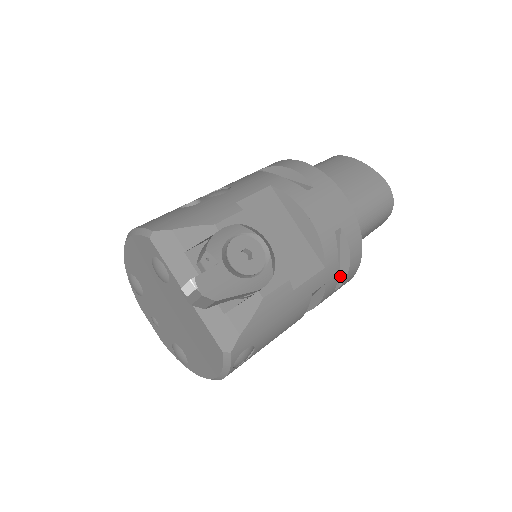
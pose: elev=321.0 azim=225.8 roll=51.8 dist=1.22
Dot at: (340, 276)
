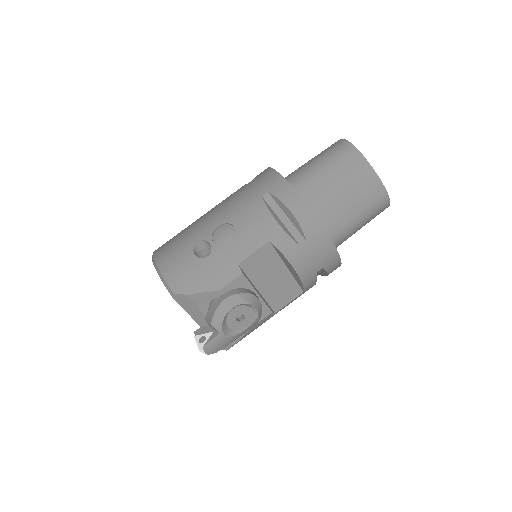
Dot at: (320, 274)
